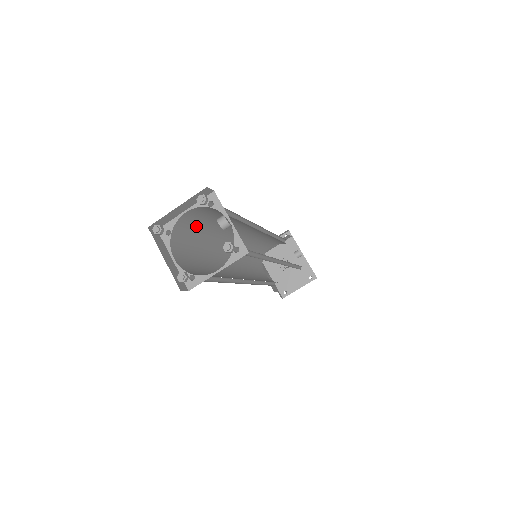
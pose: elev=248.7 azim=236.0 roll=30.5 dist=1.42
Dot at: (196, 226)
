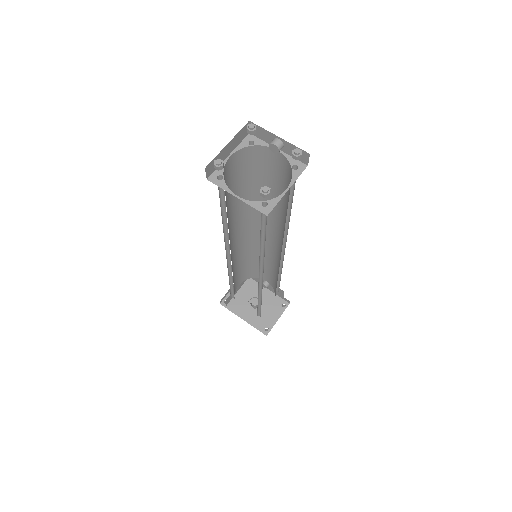
Dot at: occluded
